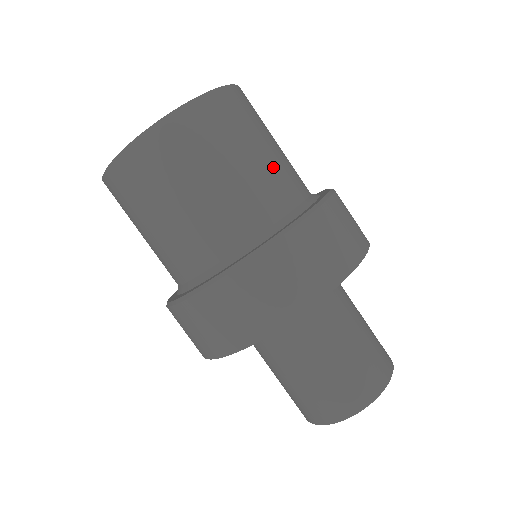
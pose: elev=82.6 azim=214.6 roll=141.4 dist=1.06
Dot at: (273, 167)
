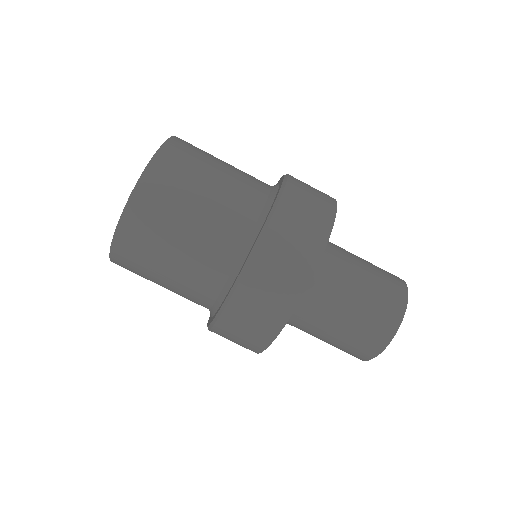
Dot at: (213, 219)
